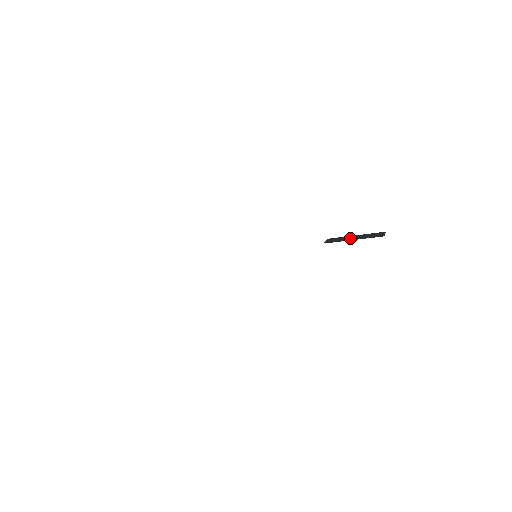
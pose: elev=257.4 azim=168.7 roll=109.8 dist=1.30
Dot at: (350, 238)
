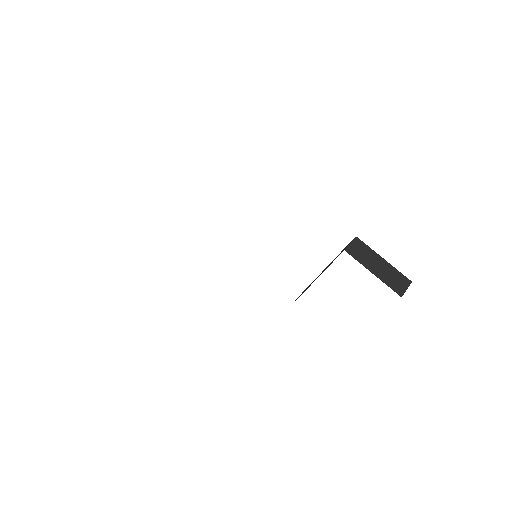
Dot at: (374, 264)
